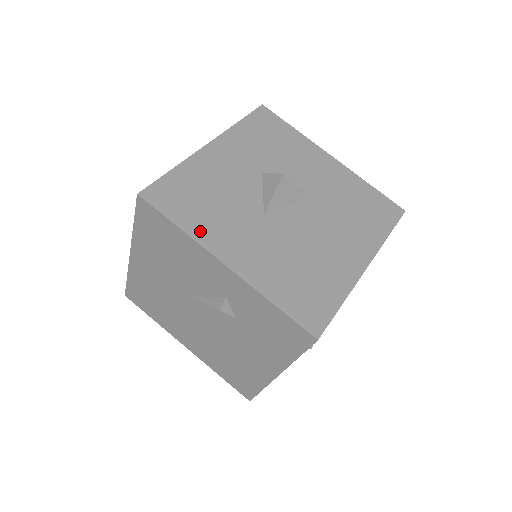
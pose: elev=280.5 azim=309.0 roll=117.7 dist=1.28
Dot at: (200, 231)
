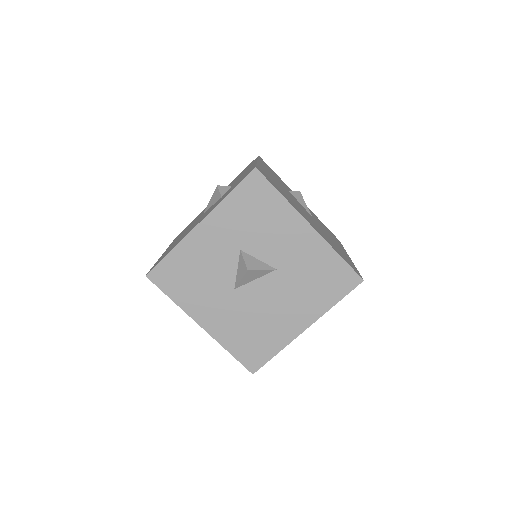
Dot at: (186, 303)
